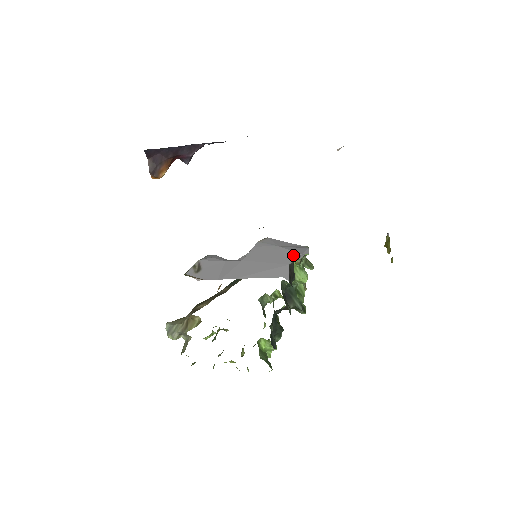
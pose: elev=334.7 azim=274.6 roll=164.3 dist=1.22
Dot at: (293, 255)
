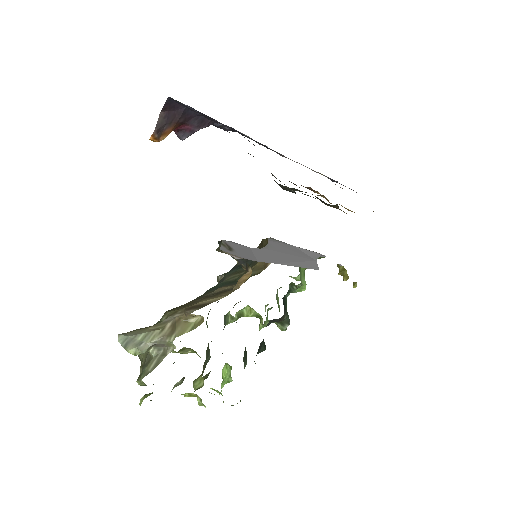
Dot at: (314, 254)
